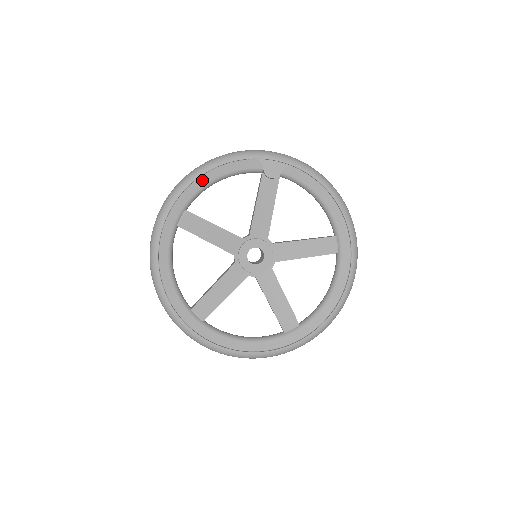
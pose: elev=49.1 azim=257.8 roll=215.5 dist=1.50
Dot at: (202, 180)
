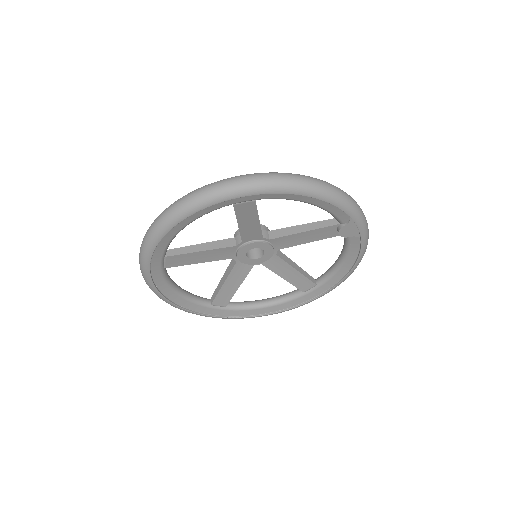
Dot at: (298, 196)
